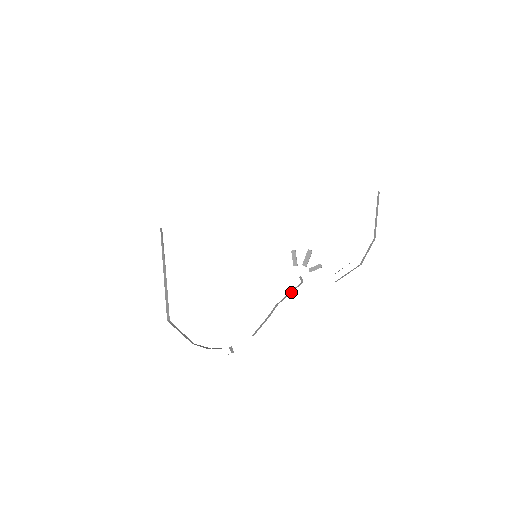
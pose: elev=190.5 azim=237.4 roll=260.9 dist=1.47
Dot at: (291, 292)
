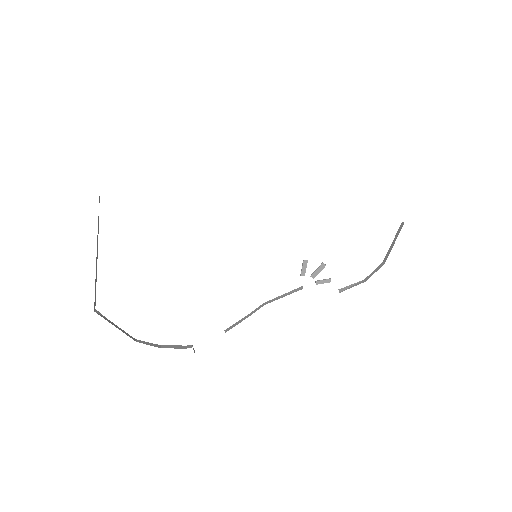
Dot at: occluded
